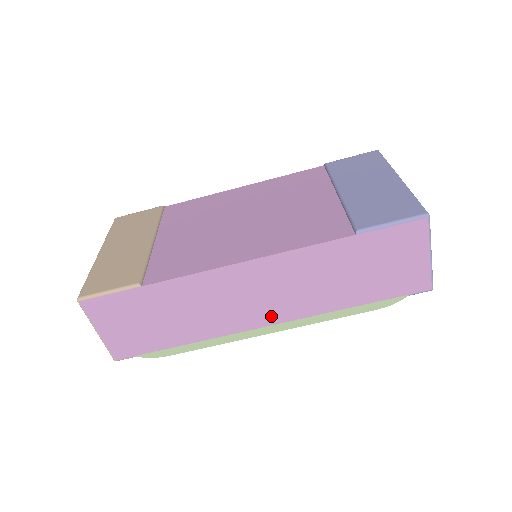
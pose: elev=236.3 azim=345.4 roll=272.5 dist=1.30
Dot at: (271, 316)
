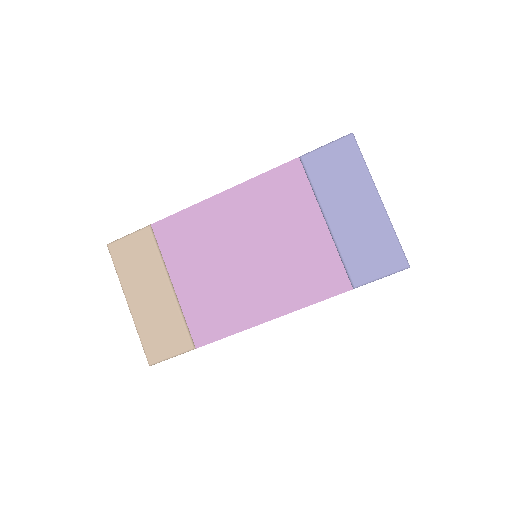
Dot at: occluded
